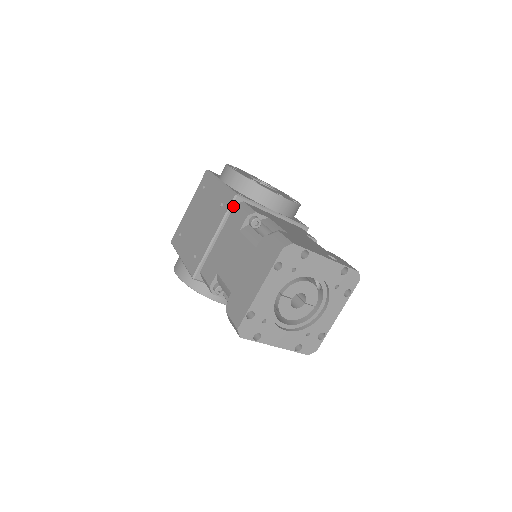
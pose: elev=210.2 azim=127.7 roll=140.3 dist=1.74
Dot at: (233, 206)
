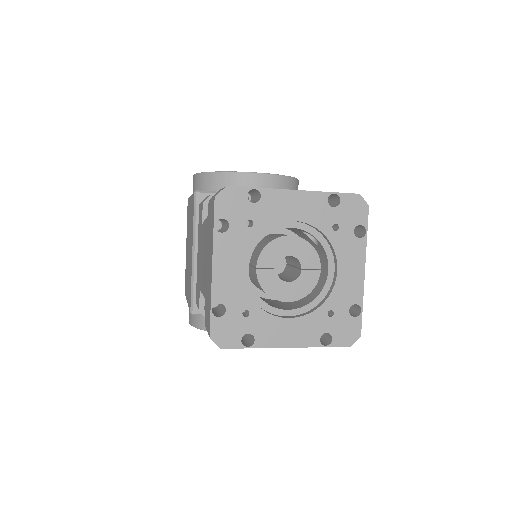
Dot at: (198, 207)
